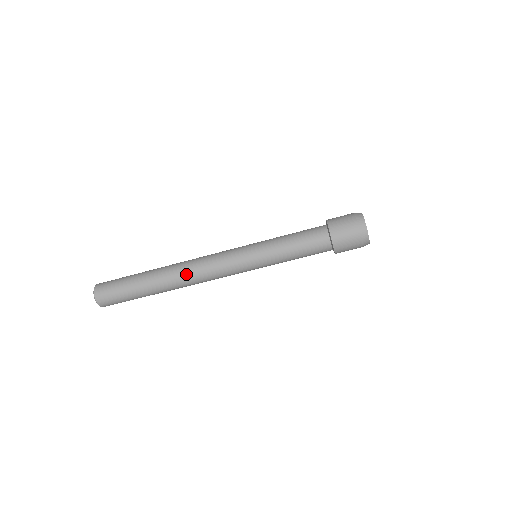
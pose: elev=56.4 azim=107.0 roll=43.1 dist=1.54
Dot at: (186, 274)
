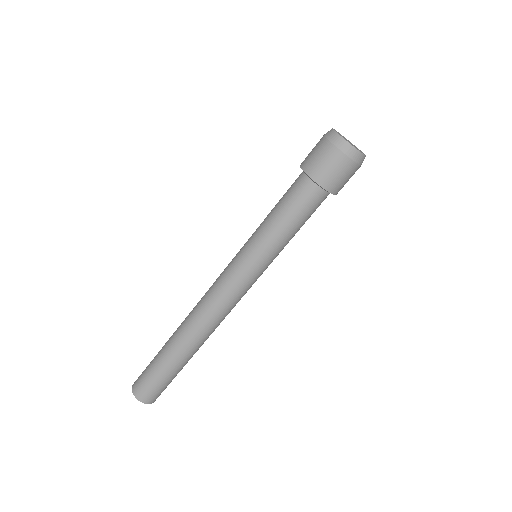
Dot at: (194, 316)
